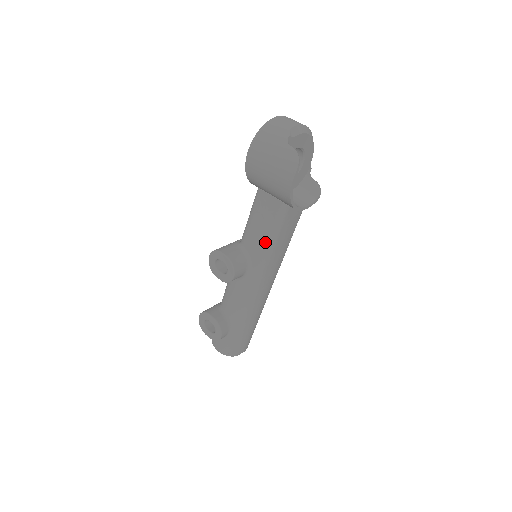
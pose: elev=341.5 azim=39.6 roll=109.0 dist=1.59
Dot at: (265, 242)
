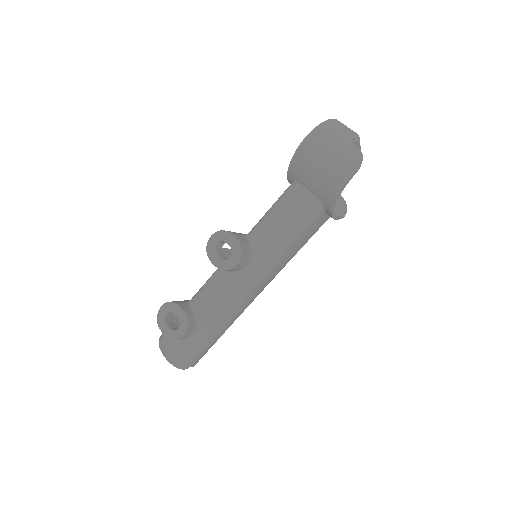
Dot at: (283, 239)
